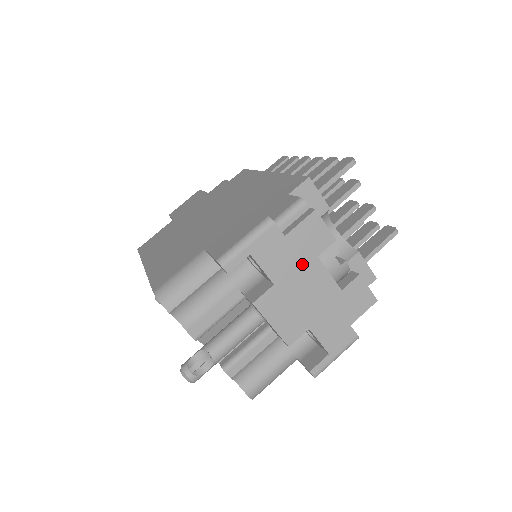
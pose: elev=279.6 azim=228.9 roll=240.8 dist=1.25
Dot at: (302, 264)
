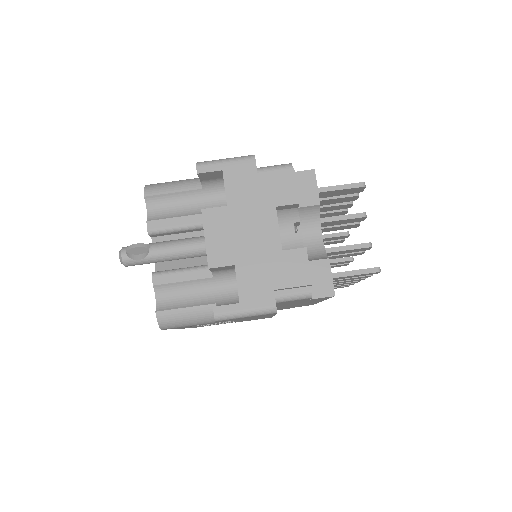
Dot at: (259, 204)
